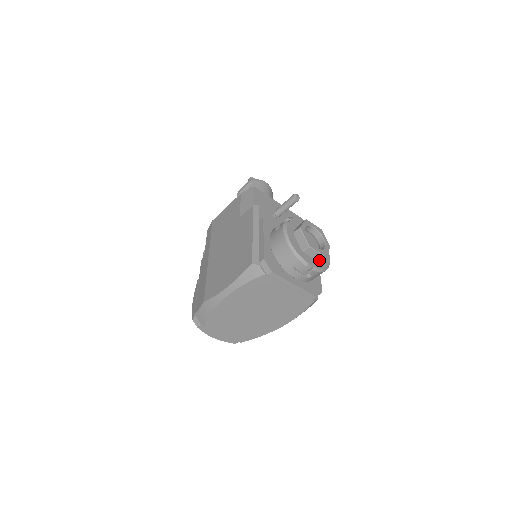
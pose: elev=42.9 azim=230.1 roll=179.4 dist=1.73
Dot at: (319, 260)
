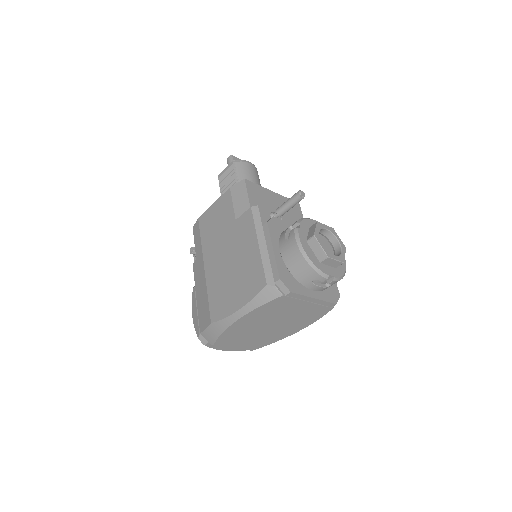
Dot at: (337, 266)
